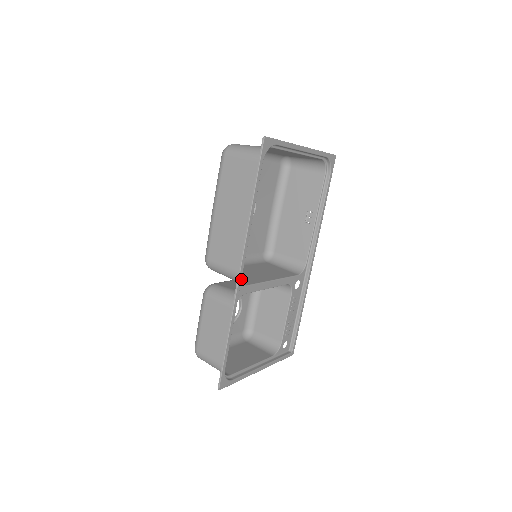
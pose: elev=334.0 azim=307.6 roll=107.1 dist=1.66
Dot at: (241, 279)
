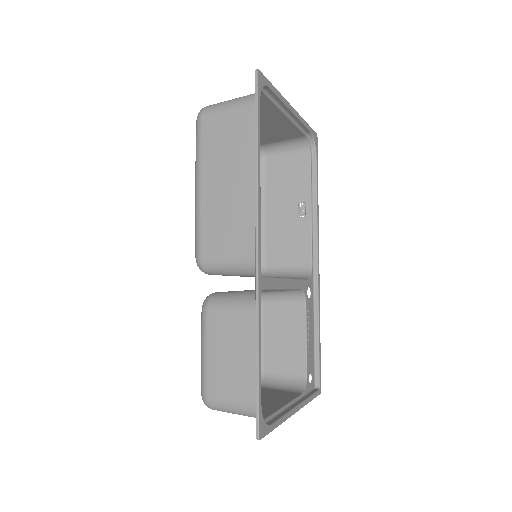
Dot at: (260, 261)
